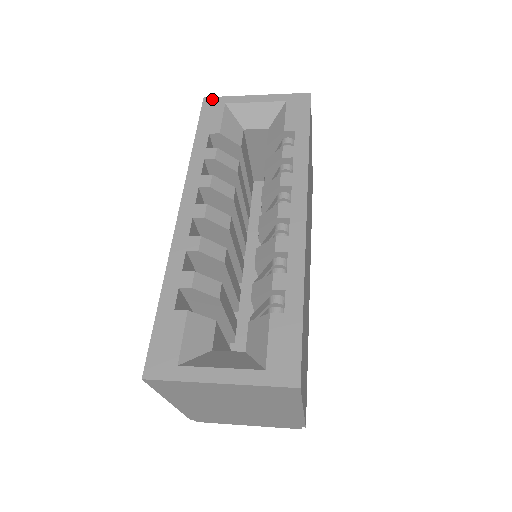
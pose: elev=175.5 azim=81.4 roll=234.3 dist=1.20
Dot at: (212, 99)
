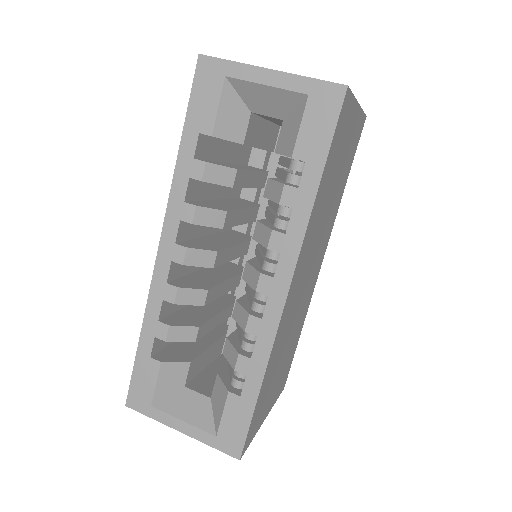
Dot at: (209, 61)
